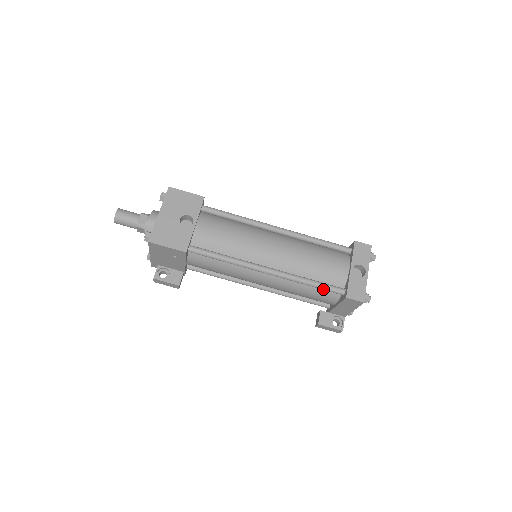
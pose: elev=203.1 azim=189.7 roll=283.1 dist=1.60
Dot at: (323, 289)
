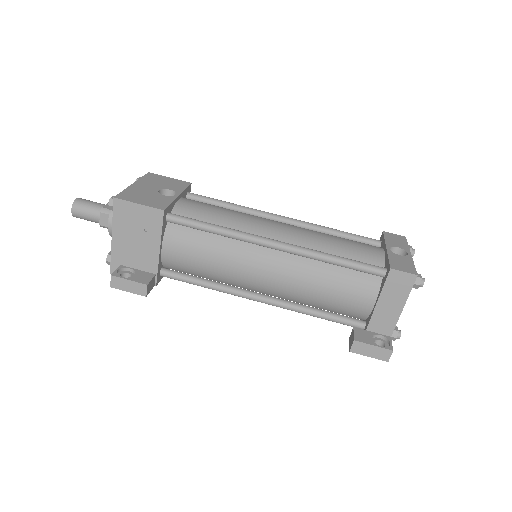
Dot at: (355, 267)
